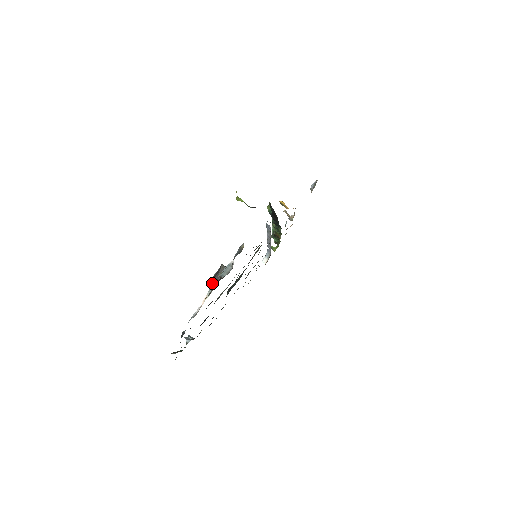
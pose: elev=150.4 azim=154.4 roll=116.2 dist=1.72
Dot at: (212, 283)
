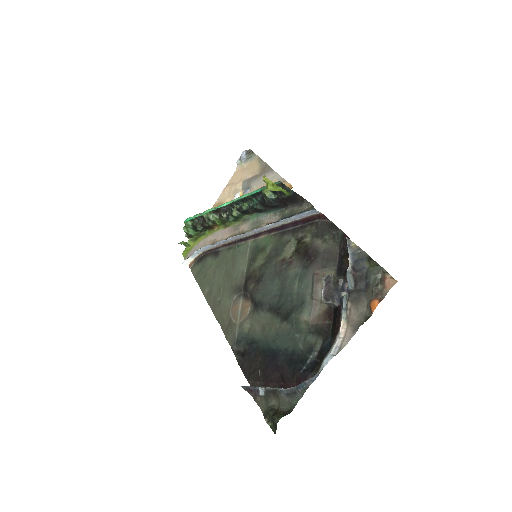
Dot at: (333, 302)
